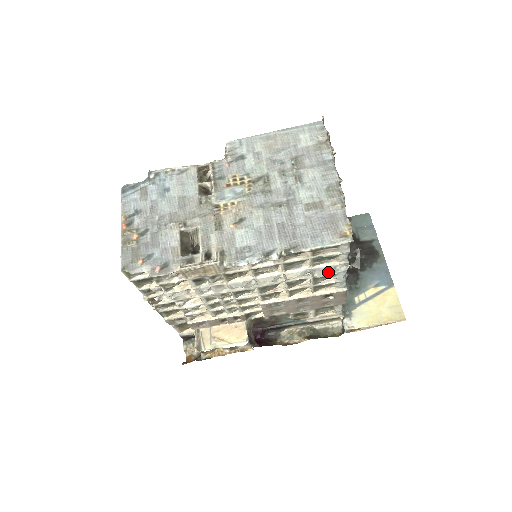
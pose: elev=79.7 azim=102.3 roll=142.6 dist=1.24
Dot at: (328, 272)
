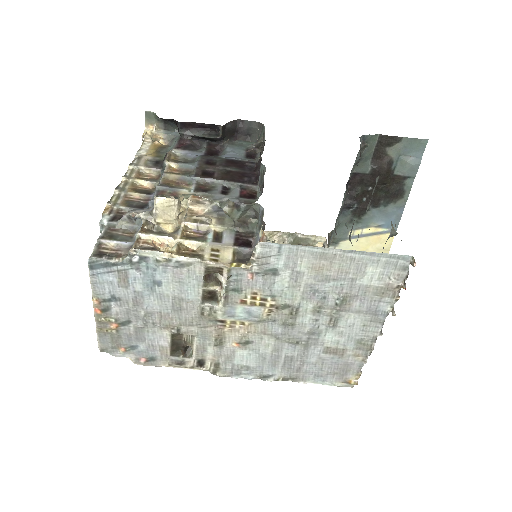
Dot at: occluded
